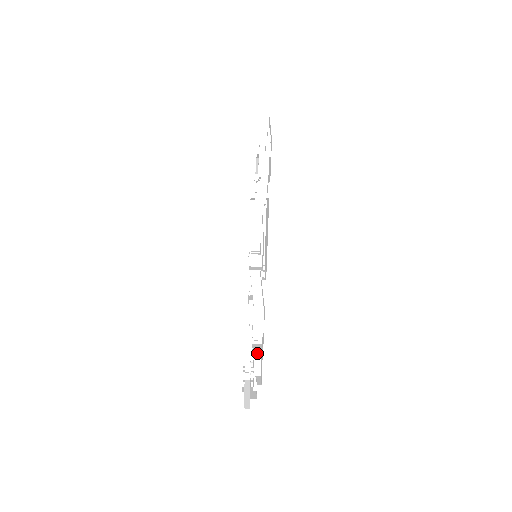
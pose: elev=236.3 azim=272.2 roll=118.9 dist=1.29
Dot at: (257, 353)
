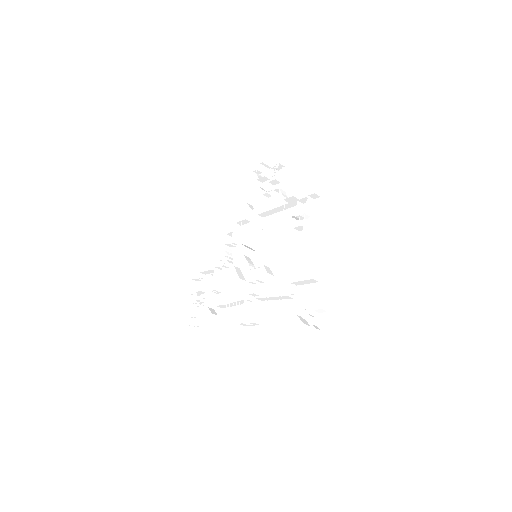
Dot at: (212, 271)
